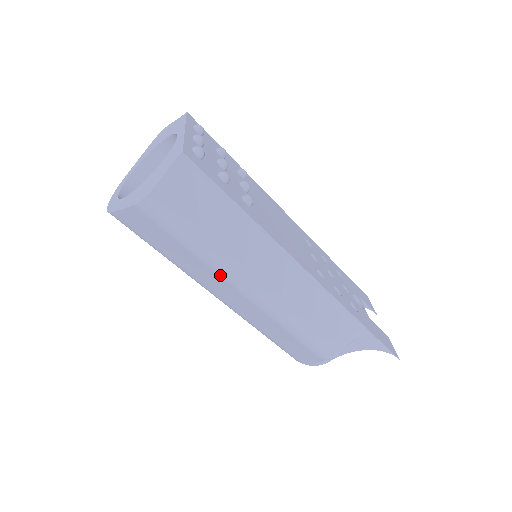
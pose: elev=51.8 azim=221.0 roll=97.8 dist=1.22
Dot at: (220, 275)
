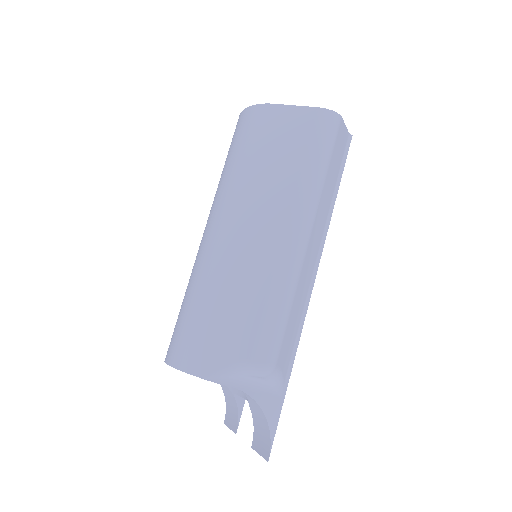
Dot at: (296, 200)
